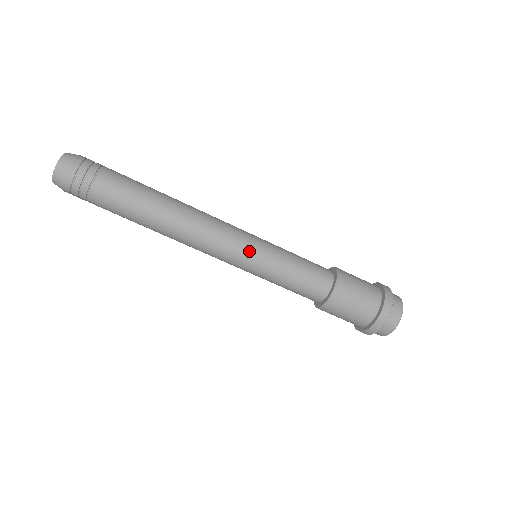
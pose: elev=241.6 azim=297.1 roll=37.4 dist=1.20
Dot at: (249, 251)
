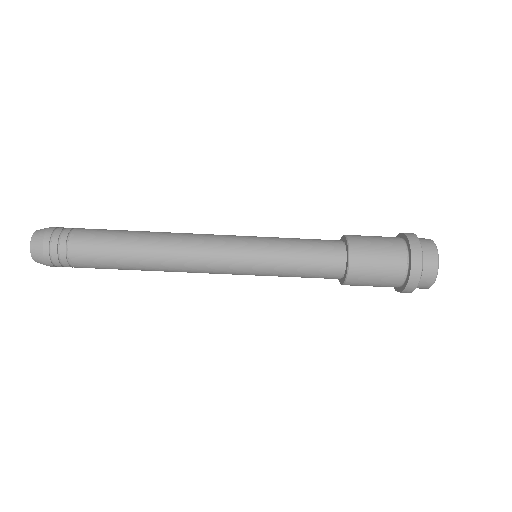
Dot at: (243, 243)
